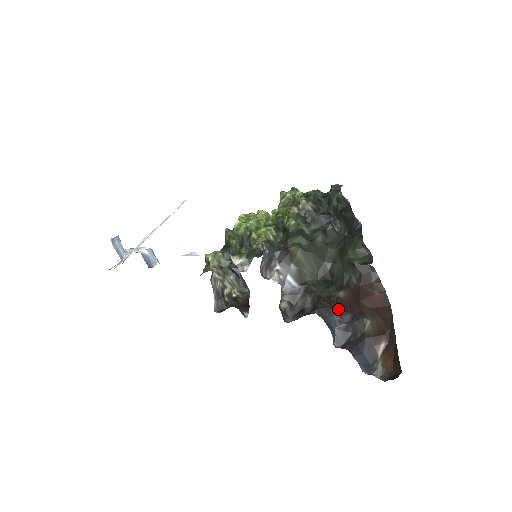
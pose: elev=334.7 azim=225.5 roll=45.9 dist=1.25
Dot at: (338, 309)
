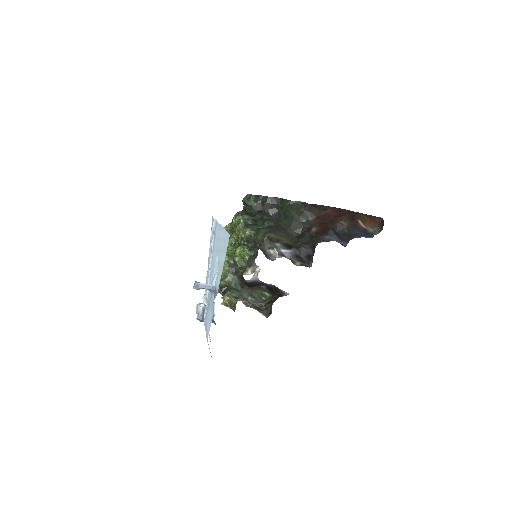
Dot at: (323, 234)
